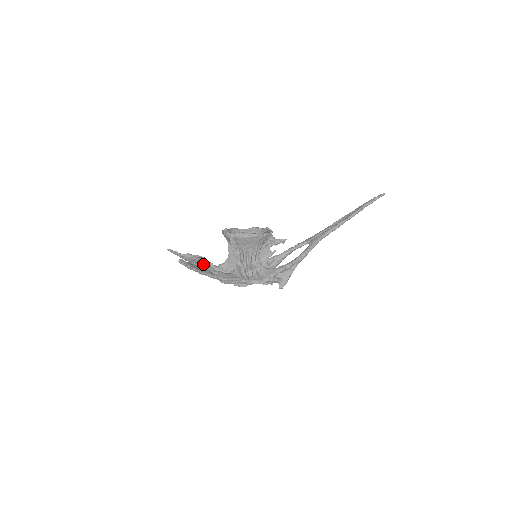
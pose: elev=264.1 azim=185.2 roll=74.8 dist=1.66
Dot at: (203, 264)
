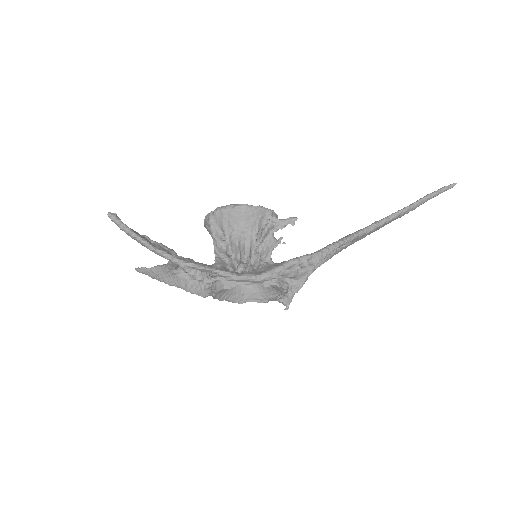
Dot at: (159, 243)
